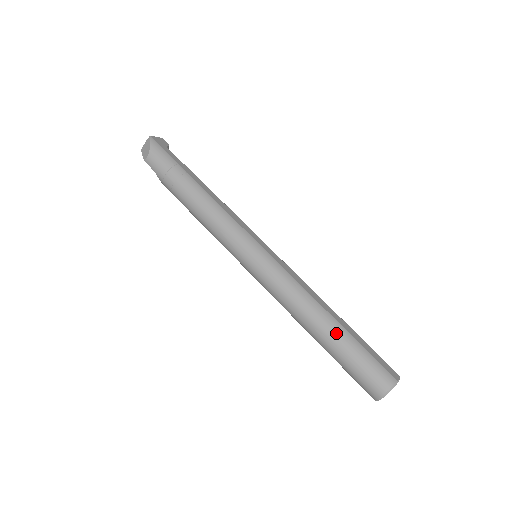
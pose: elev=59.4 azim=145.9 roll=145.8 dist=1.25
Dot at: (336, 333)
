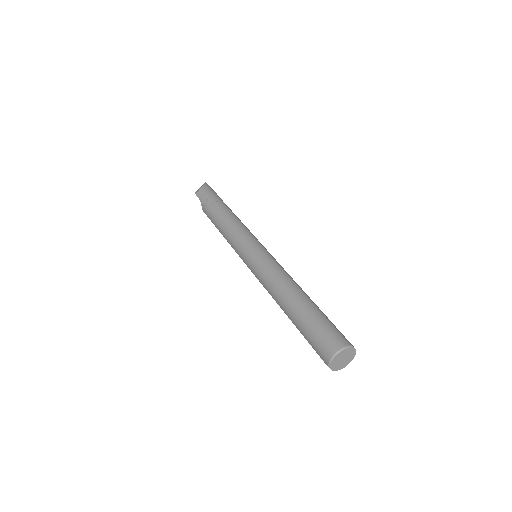
Dot at: (305, 303)
